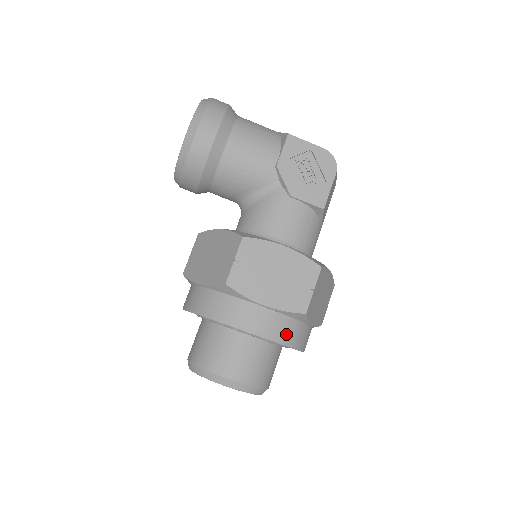
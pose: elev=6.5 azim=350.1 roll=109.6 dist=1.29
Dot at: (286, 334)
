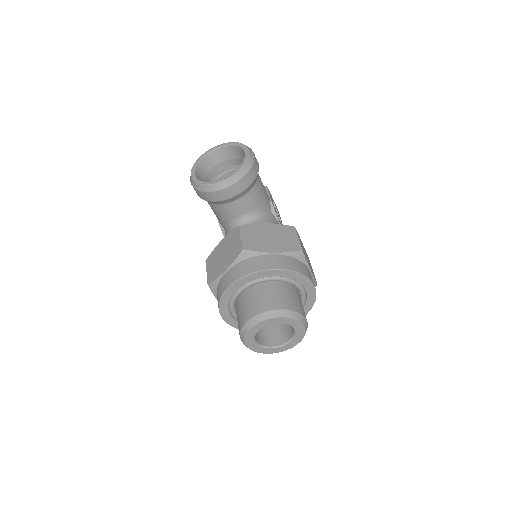
Dot at: occluded
